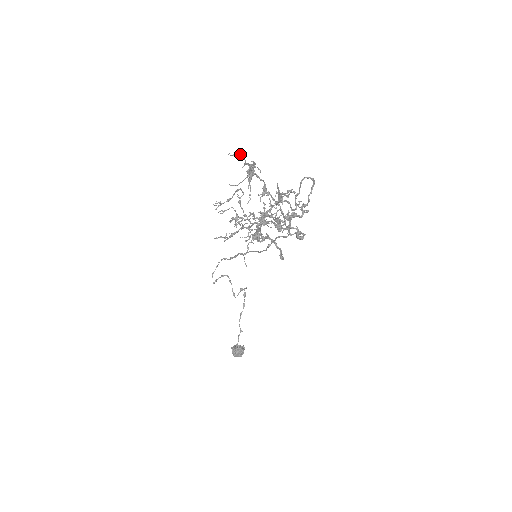
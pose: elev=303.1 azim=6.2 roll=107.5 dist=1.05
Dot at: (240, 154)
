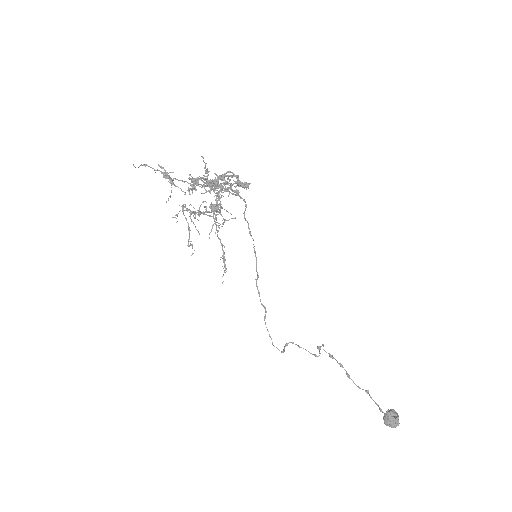
Dot at: (144, 165)
